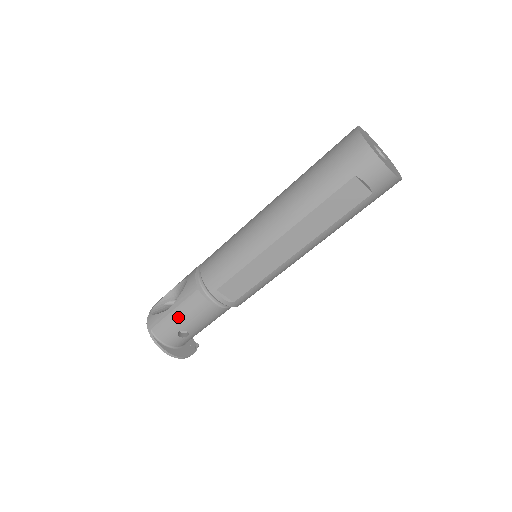
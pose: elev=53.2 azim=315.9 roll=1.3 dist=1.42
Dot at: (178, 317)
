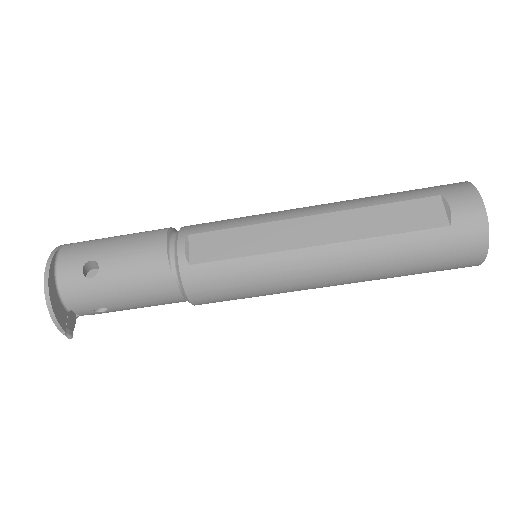
Dot at: (112, 243)
